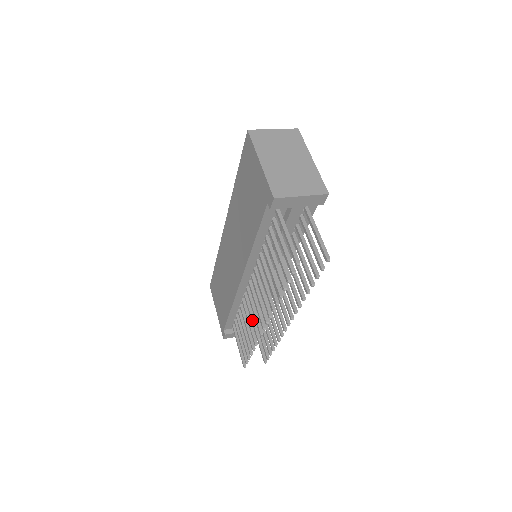
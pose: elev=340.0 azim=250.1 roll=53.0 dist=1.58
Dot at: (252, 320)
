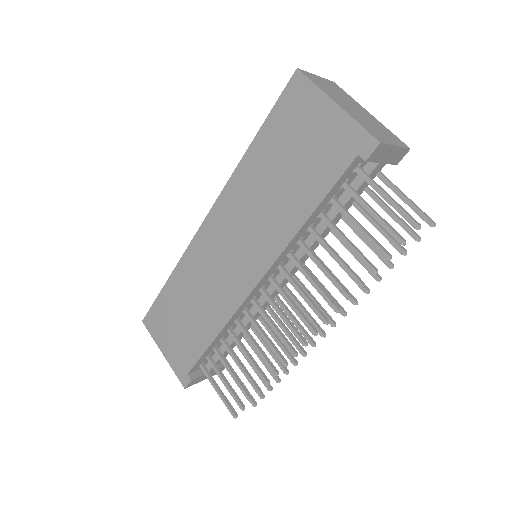
Dot at: (268, 341)
